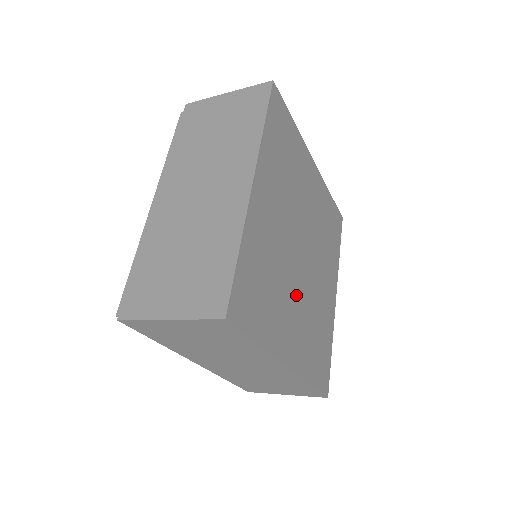
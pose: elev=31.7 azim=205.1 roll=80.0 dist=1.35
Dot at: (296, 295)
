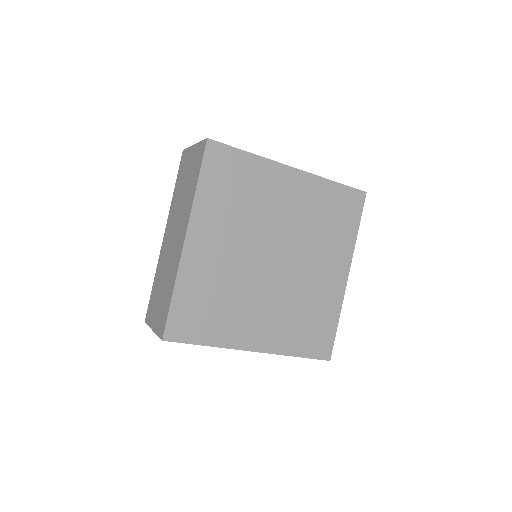
Dot at: (240, 249)
